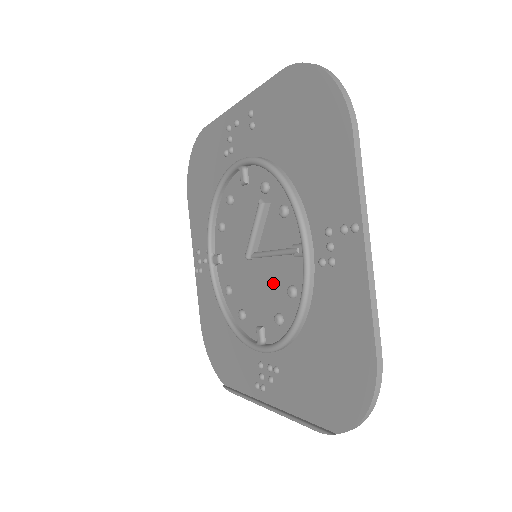
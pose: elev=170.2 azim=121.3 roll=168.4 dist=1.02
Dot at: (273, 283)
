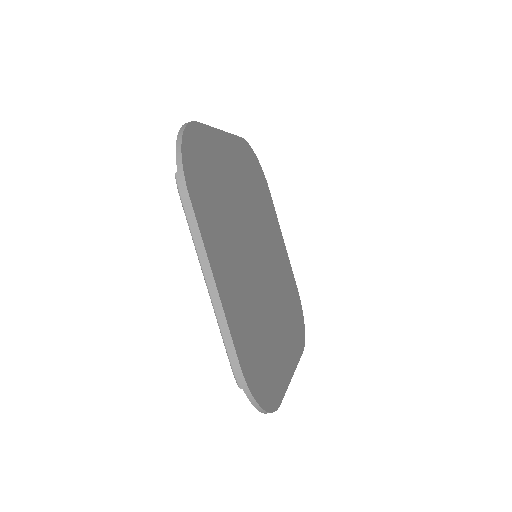
Dot at: occluded
